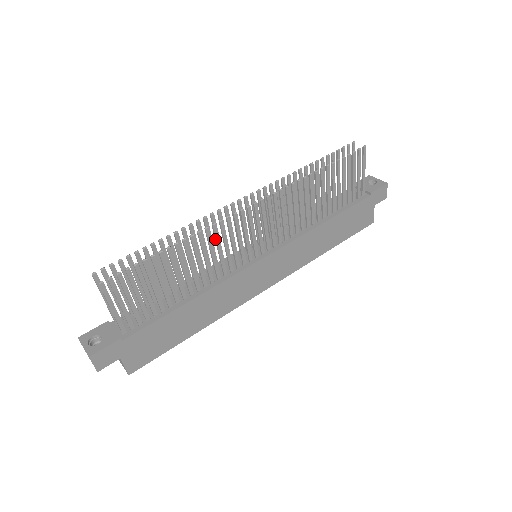
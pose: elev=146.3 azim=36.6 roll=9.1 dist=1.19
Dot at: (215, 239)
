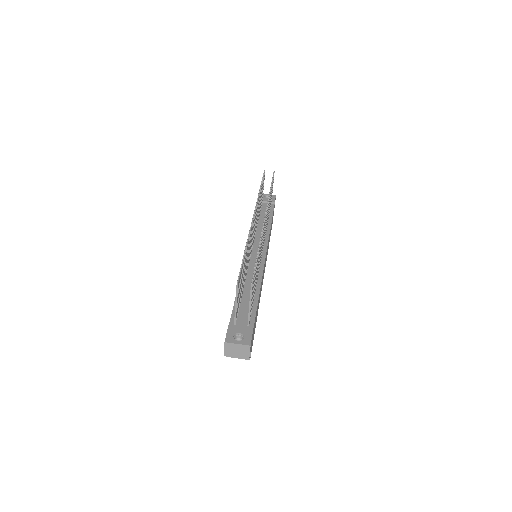
Dot at: (261, 243)
